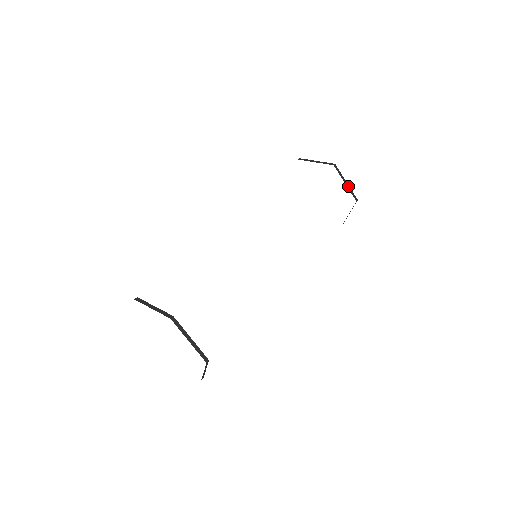
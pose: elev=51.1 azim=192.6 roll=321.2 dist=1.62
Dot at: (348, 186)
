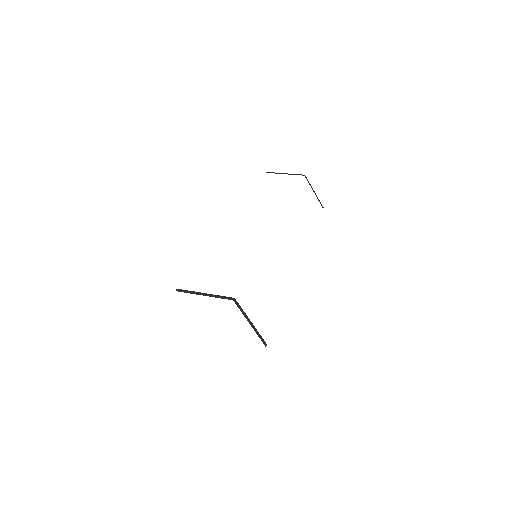
Dot at: (289, 174)
